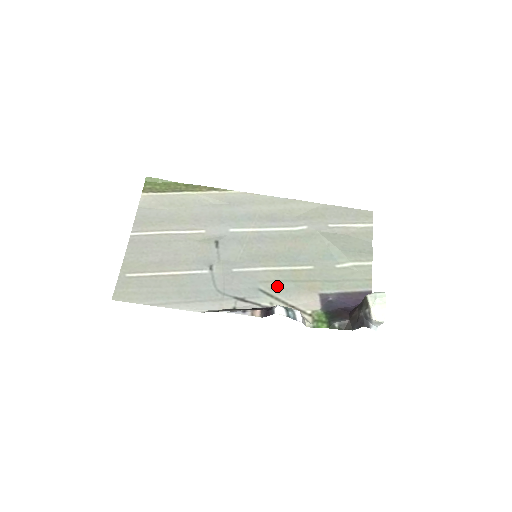
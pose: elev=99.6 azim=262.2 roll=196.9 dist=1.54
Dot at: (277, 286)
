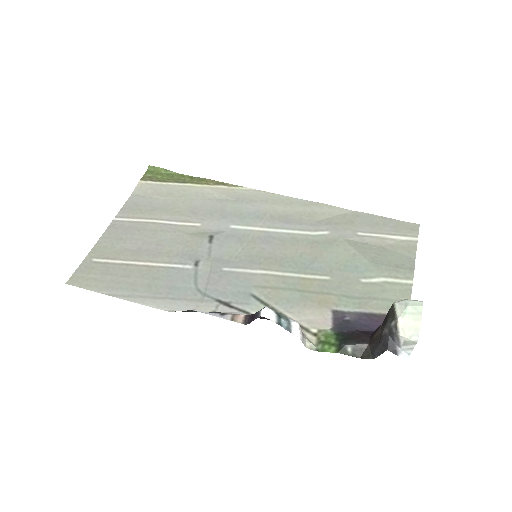
Dot at: (276, 294)
